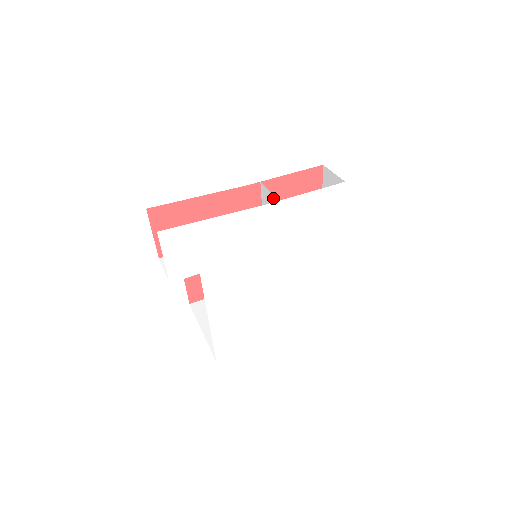
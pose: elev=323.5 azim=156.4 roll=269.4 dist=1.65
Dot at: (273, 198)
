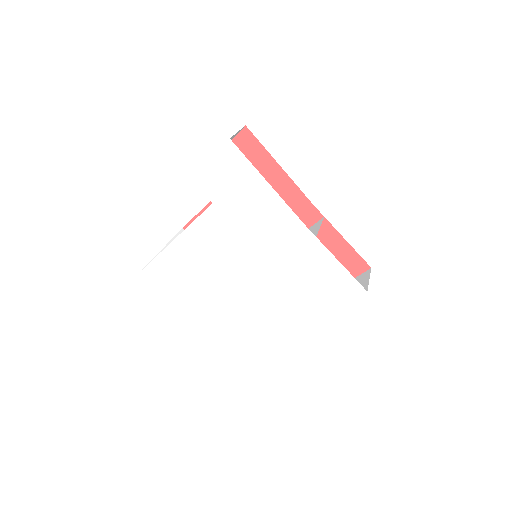
Dot at: (316, 232)
